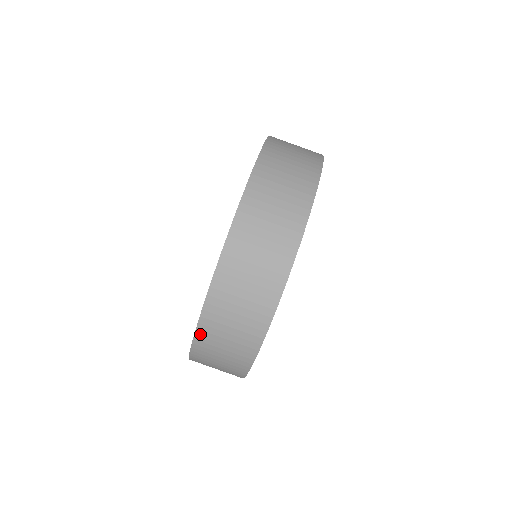
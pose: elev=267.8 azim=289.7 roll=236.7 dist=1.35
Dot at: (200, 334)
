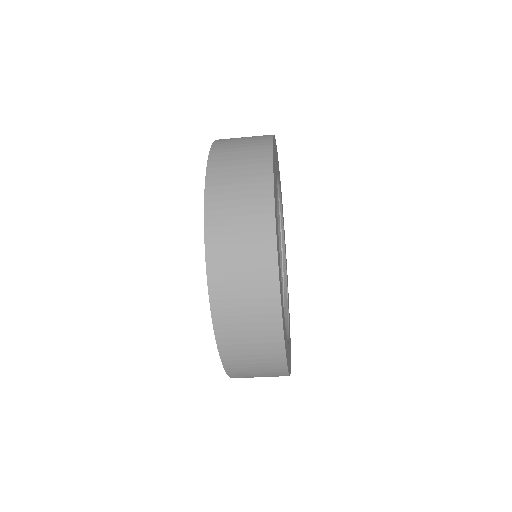
Dot at: occluded
